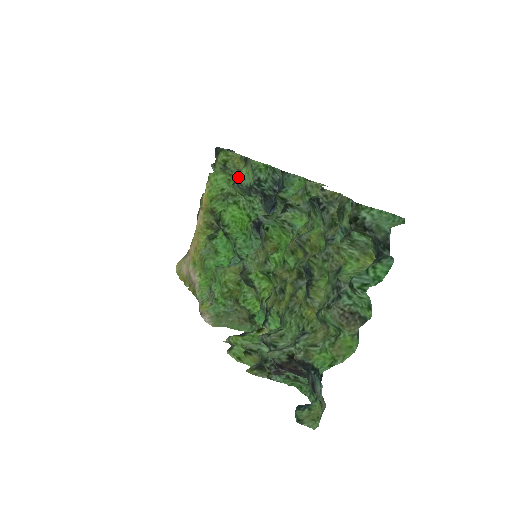
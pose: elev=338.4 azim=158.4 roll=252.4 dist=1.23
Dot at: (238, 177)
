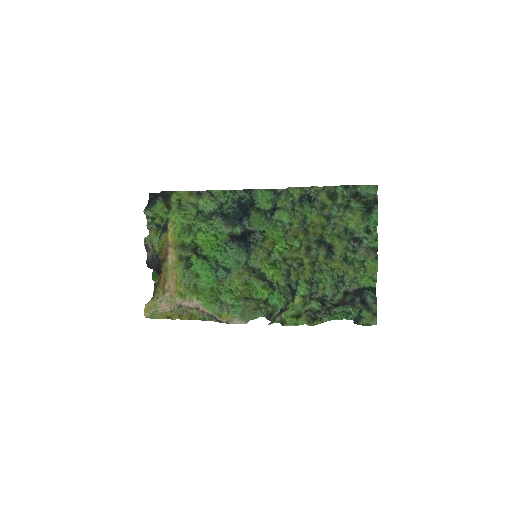
Dot at: (198, 208)
